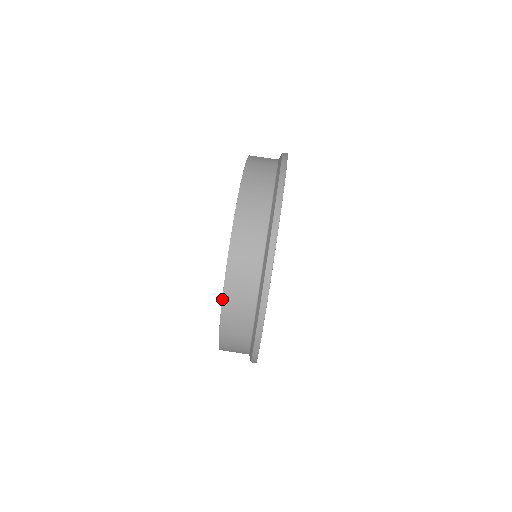
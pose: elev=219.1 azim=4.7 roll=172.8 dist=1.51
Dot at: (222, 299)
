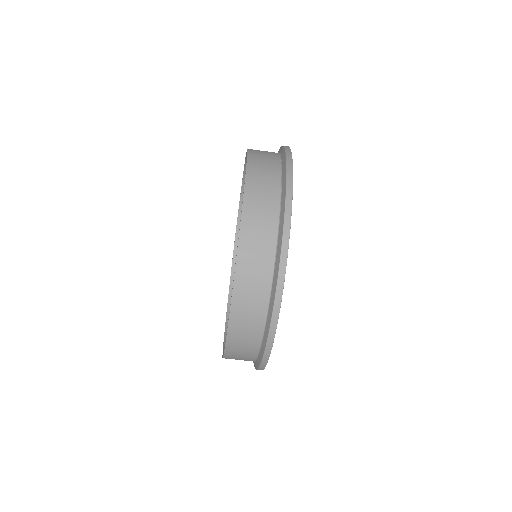
Dot at: (223, 357)
